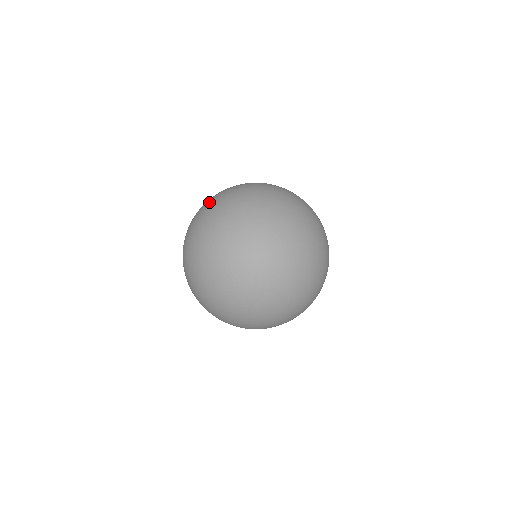
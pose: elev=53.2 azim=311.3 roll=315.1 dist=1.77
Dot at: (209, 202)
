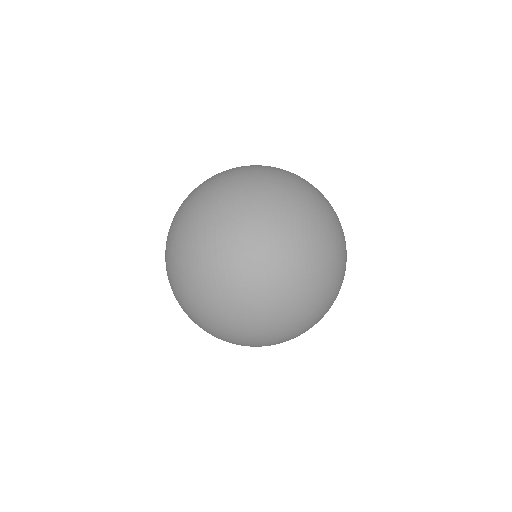
Dot at: (227, 181)
